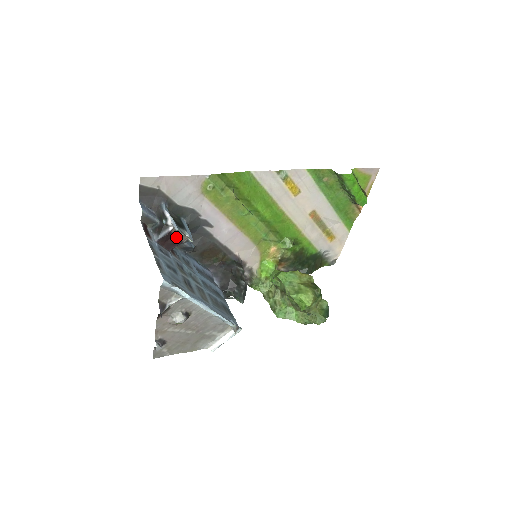
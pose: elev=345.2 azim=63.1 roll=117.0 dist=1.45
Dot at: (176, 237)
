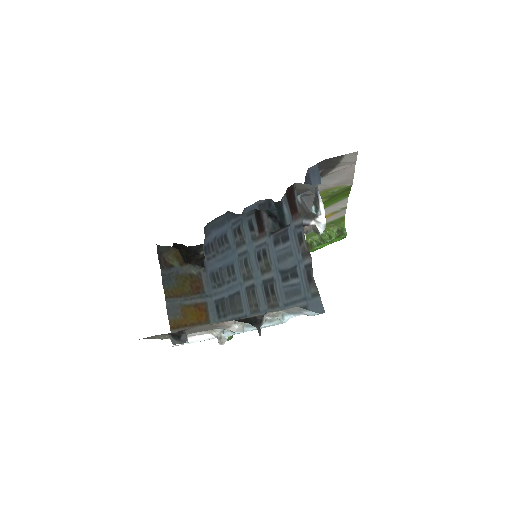
Dot at: occluded
